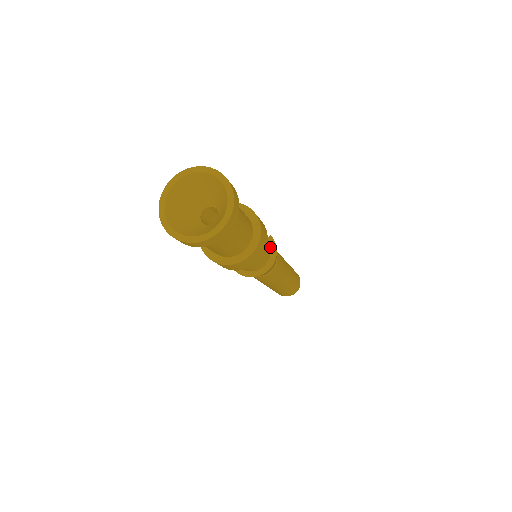
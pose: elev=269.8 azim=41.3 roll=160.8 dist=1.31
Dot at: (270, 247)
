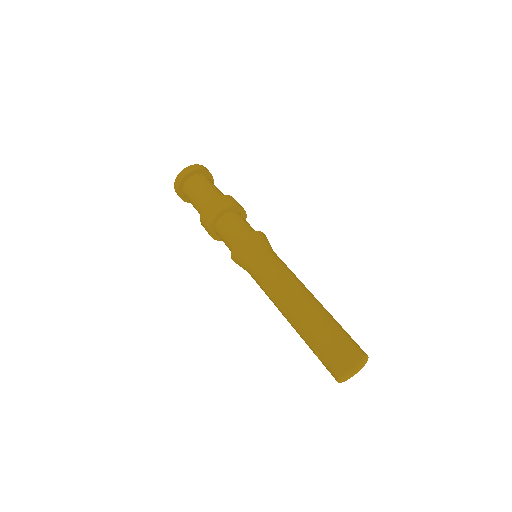
Dot at: occluded
